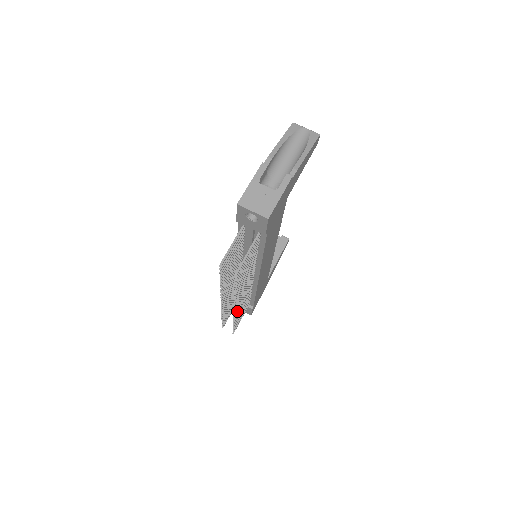
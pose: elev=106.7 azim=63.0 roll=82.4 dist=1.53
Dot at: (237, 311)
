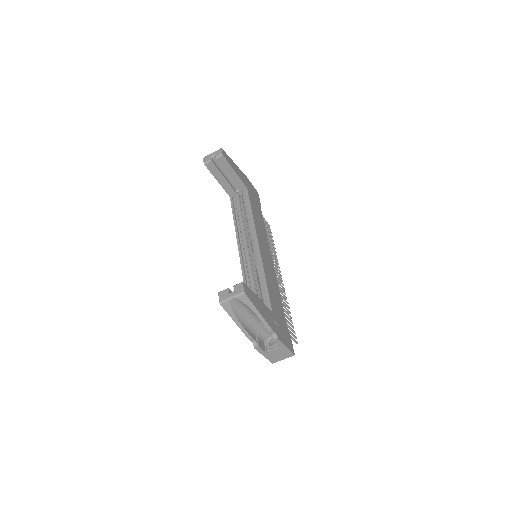
Dot at: (277, 262)
